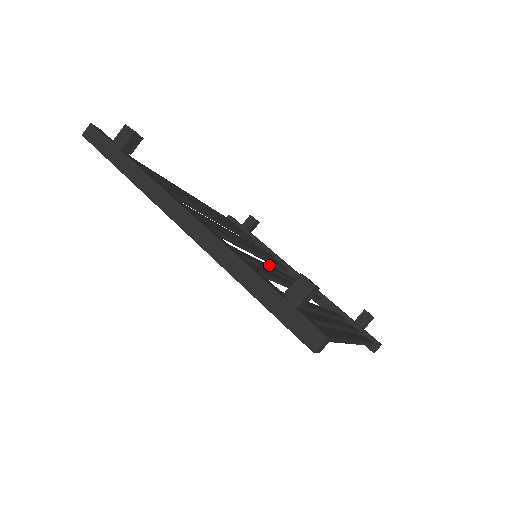
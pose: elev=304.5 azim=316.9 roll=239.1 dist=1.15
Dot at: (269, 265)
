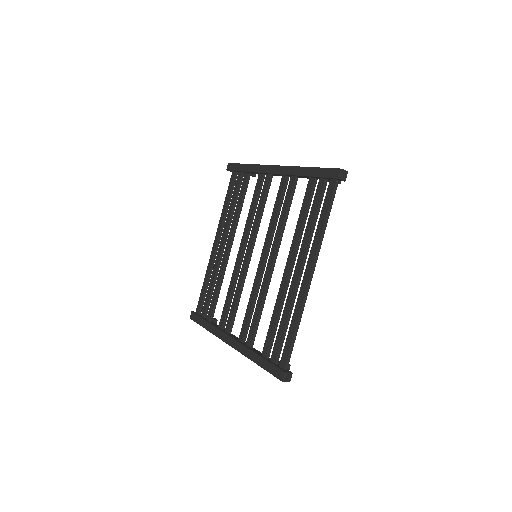
Dot at: occluded
